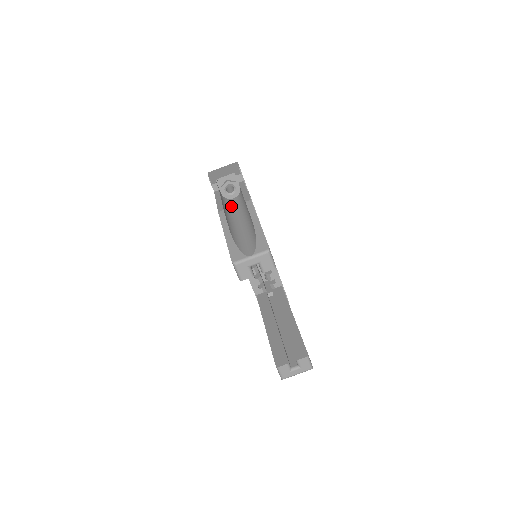
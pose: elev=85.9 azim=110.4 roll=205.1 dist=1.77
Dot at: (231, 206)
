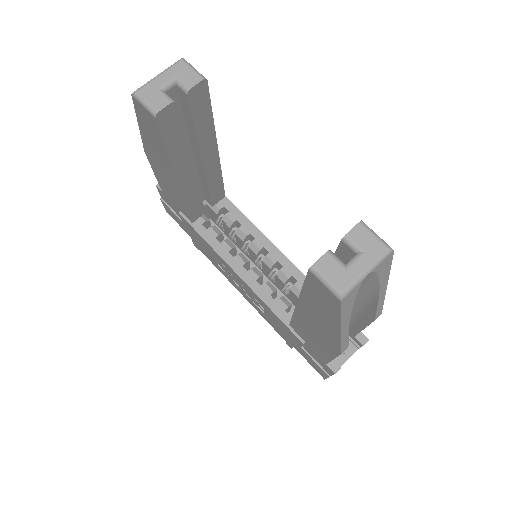
Dot at: occluded
